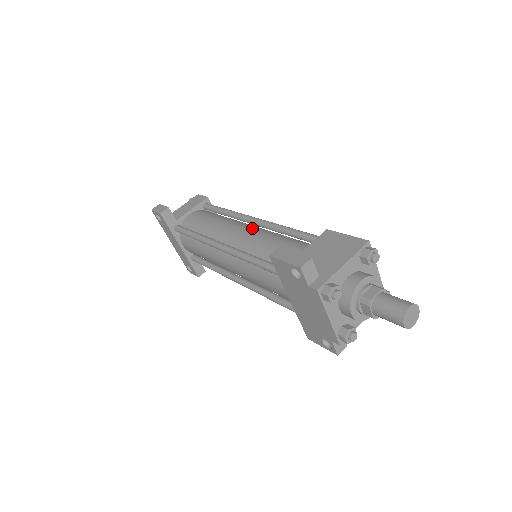
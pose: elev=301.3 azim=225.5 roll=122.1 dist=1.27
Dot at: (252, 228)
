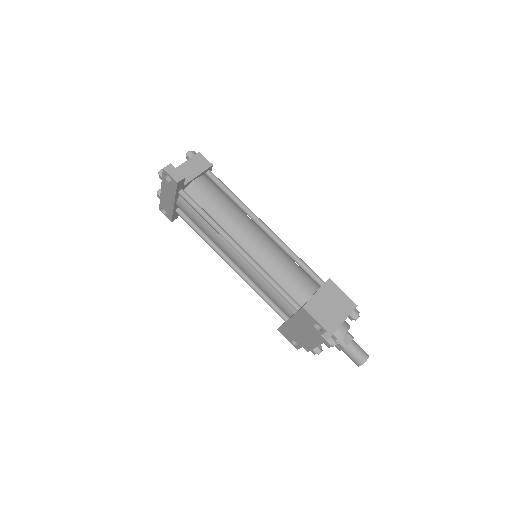
Dot at: (265, 238)
